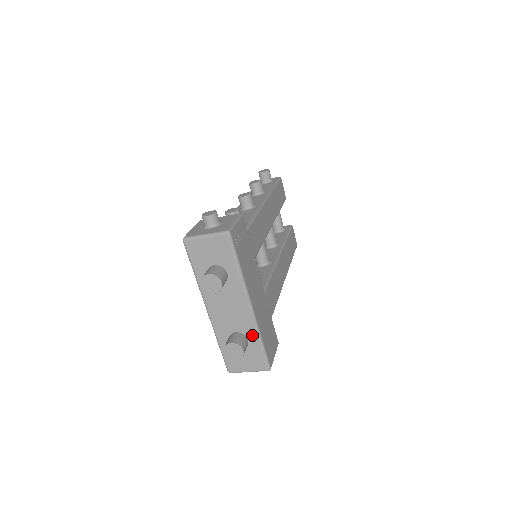
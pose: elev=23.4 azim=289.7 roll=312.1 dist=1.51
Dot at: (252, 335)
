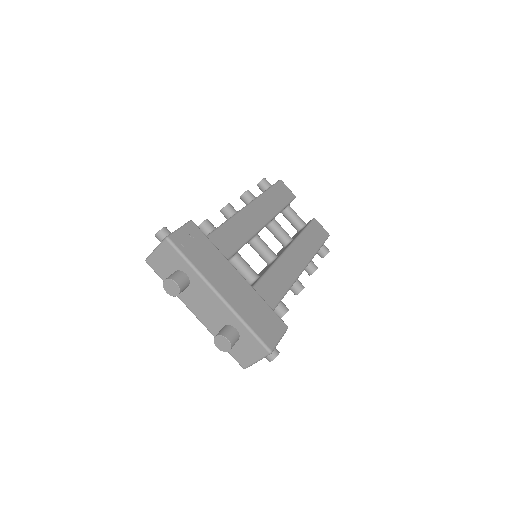
Dot at: (236, 323)
